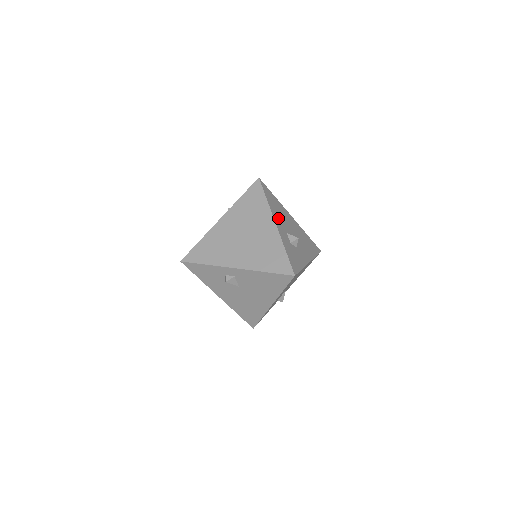
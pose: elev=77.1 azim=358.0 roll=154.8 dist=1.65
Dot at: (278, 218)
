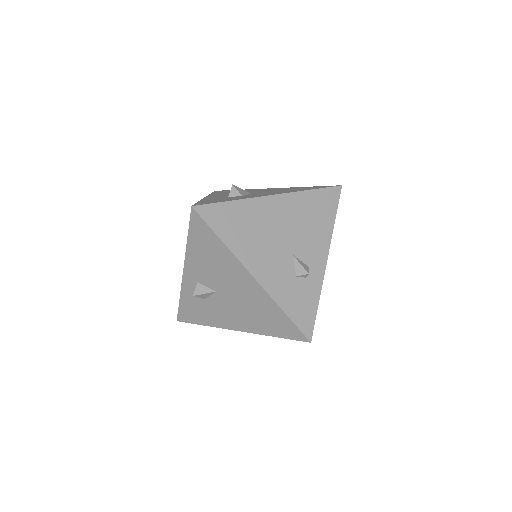
Dot at: occluded
